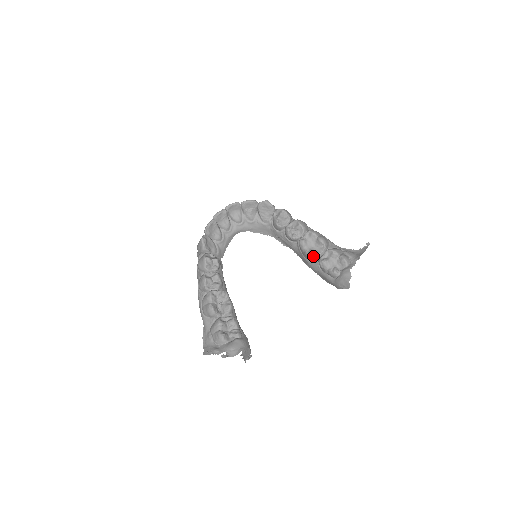
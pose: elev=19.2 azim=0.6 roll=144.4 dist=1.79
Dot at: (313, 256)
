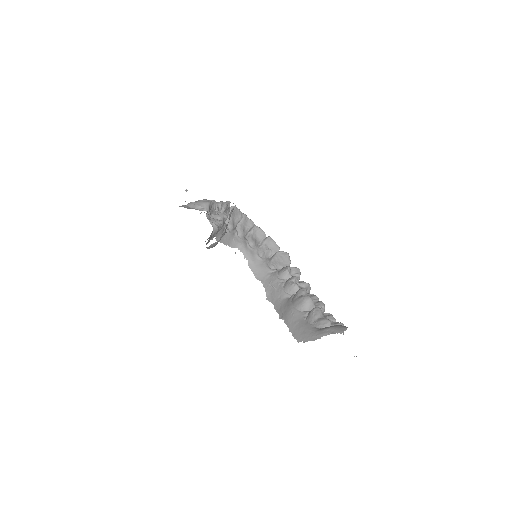
Dot at: (310, 301)
